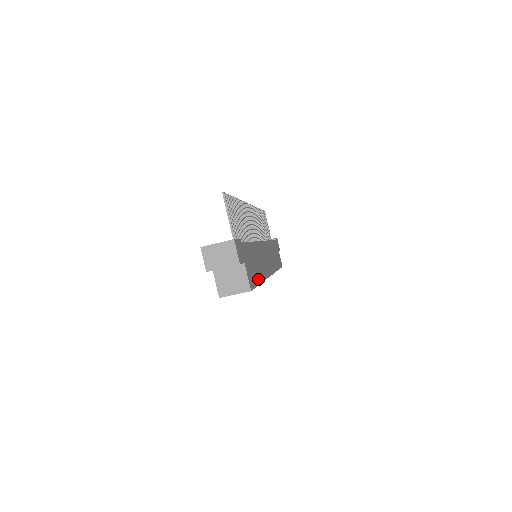
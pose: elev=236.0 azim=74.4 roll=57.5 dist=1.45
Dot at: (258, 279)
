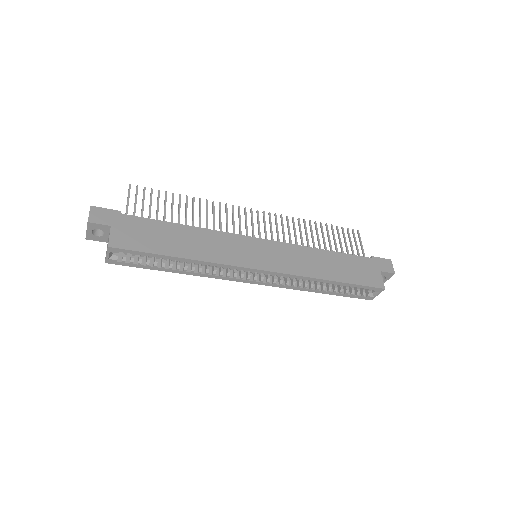
Dot at: (165, 251)
